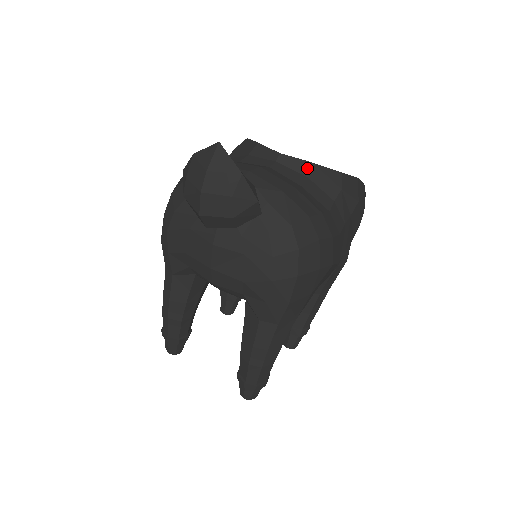
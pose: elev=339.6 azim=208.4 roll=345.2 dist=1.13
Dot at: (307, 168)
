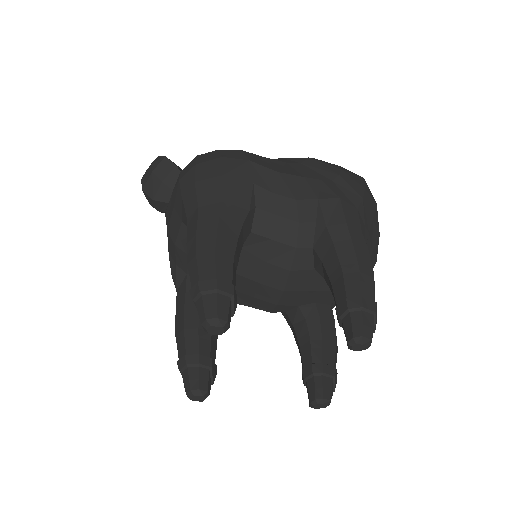
Dot at: occluded
